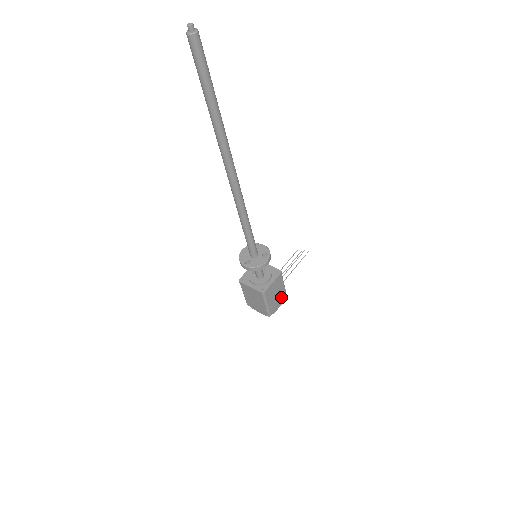
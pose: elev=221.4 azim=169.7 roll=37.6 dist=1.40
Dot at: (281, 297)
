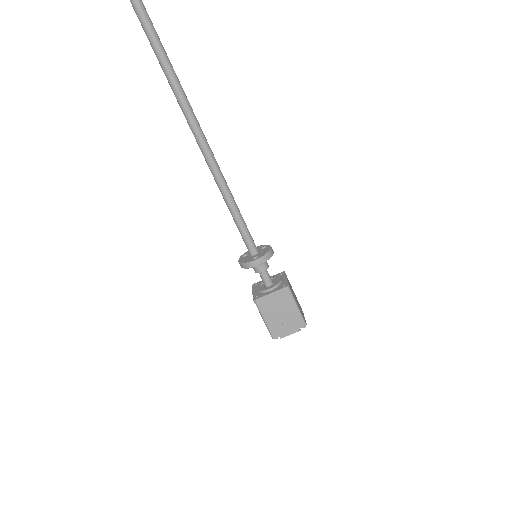
Dot at: occluded
